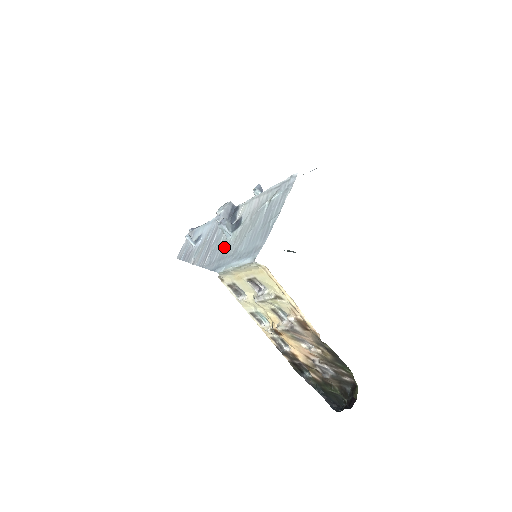
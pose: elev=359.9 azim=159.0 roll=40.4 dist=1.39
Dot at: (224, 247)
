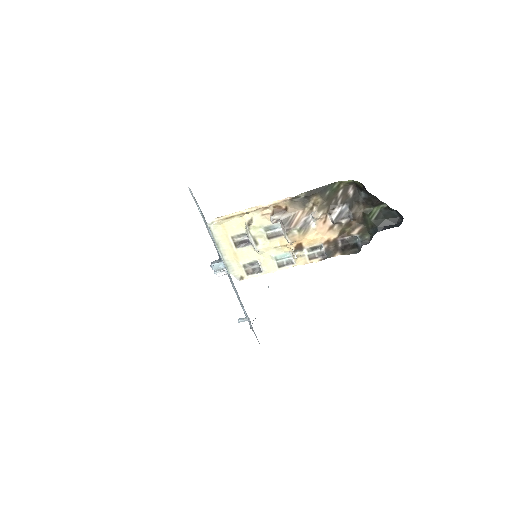
Dot at: occluded
